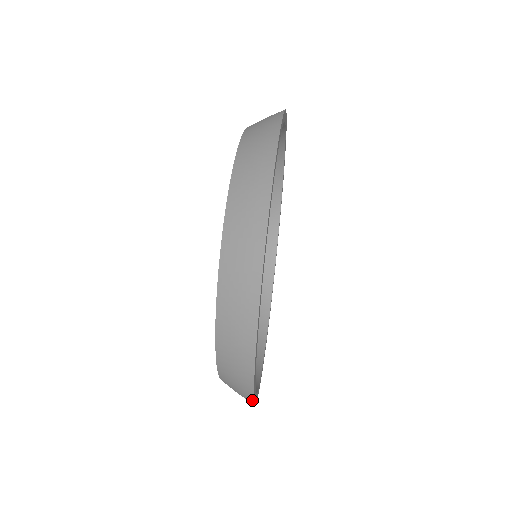
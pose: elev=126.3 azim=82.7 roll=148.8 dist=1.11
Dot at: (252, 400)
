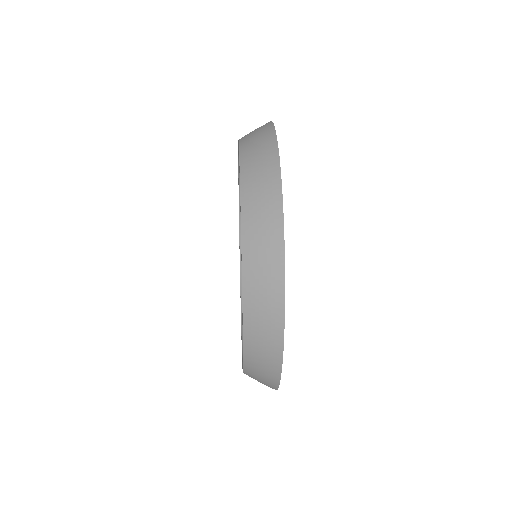
Dot at: occluded
